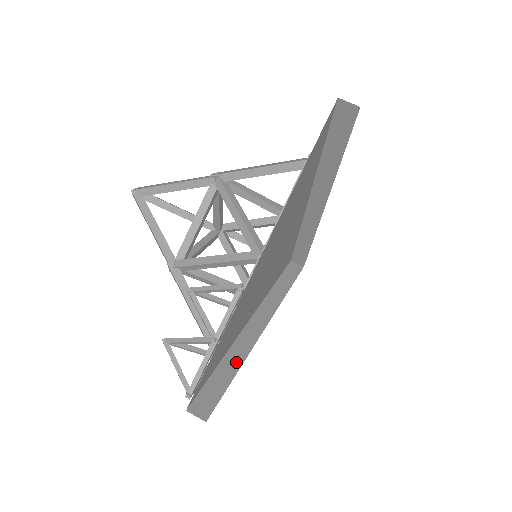
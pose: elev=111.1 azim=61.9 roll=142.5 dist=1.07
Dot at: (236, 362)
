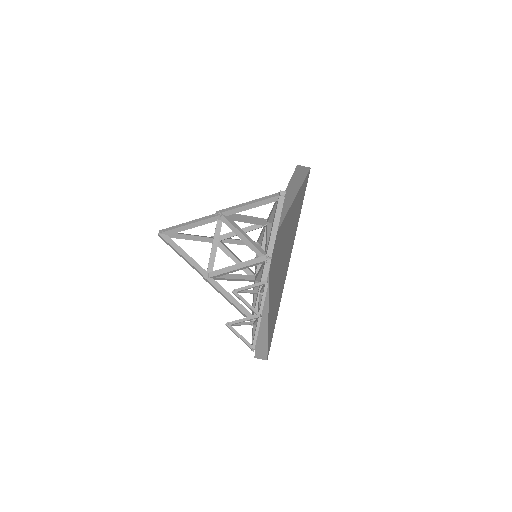
Dot at: (264, 323)
